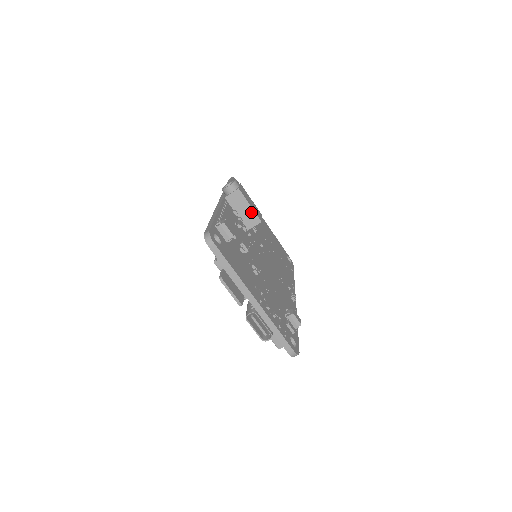
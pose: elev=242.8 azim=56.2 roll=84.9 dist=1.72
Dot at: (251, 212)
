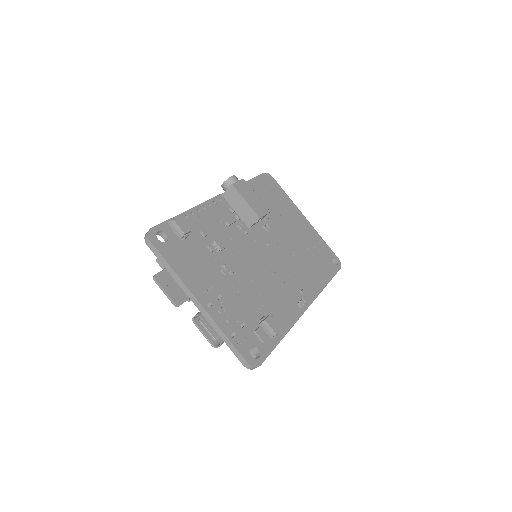
Dot at: (248, 208)
